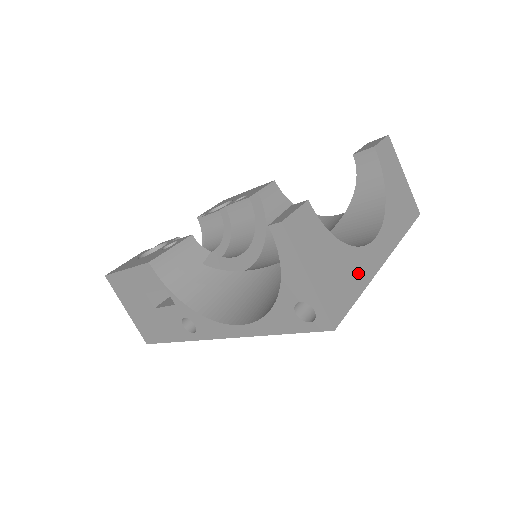
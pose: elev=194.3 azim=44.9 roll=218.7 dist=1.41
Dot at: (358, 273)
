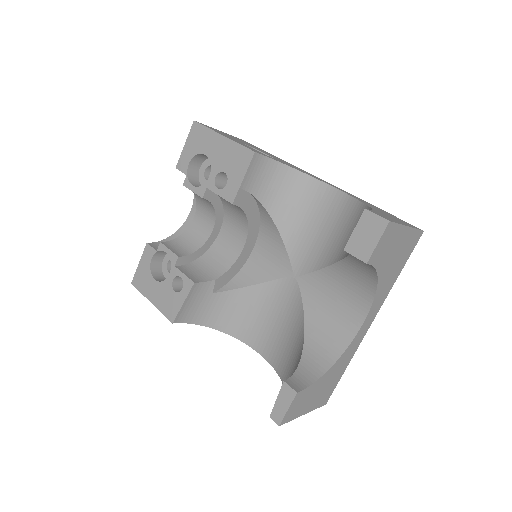
Dot at: (344, 362)
